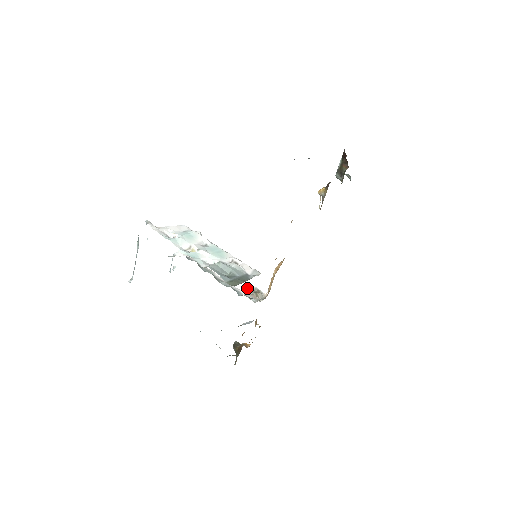
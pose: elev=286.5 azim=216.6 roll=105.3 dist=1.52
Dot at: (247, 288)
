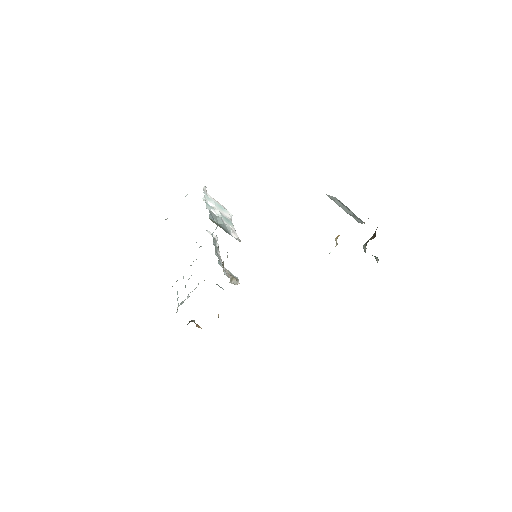
Dot at: occluded
